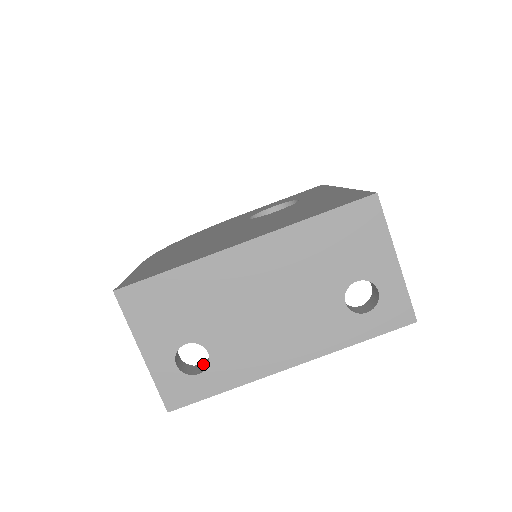
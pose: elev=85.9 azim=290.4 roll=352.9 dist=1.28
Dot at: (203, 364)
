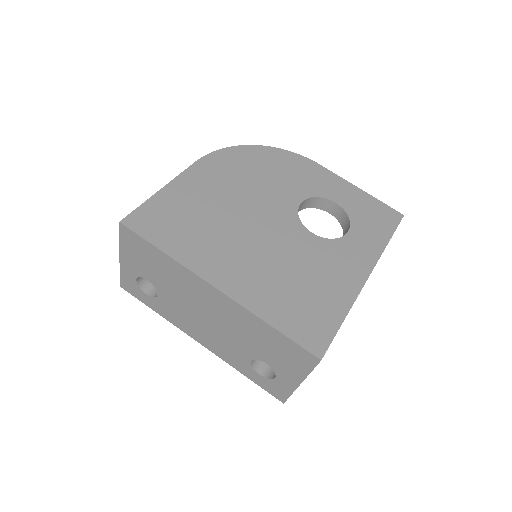
Dot at: occluded
